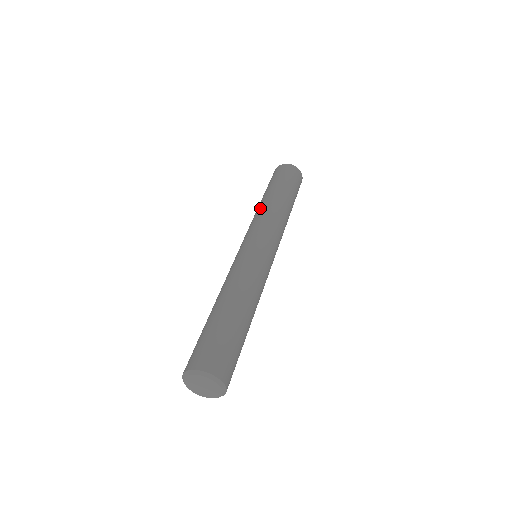
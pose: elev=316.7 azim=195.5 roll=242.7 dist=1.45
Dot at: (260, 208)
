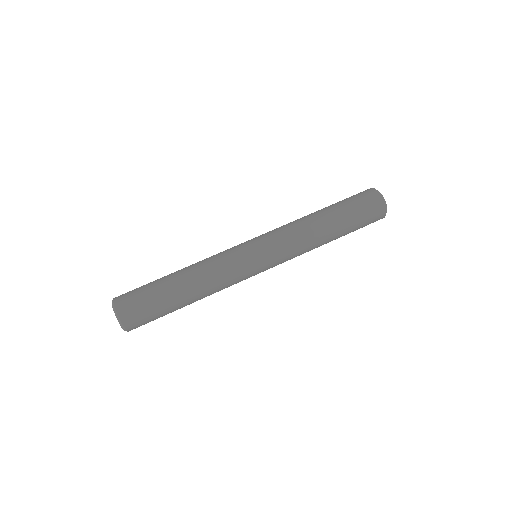
Dot at: (301, 219)
